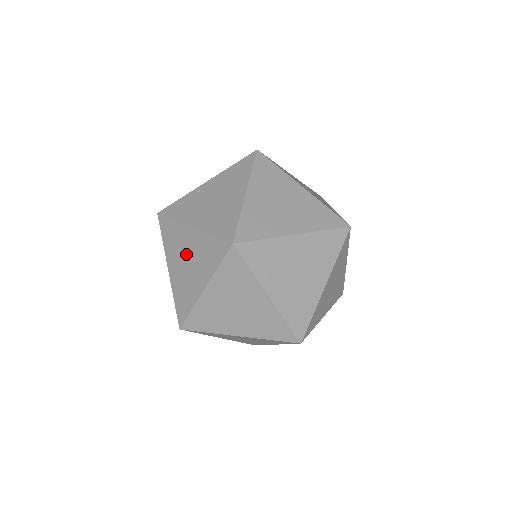
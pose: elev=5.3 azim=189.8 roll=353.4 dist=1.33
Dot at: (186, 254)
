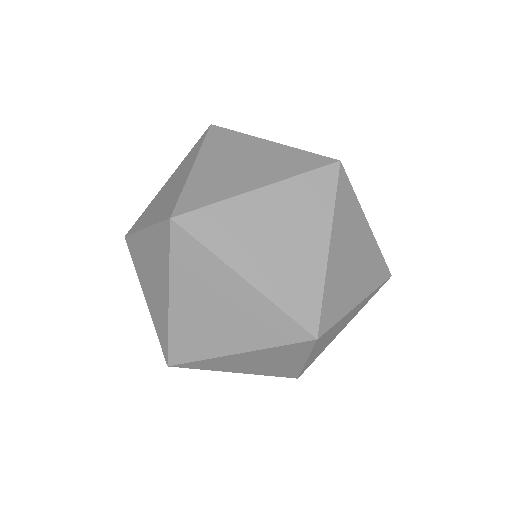
Dot at: (244, 157)
